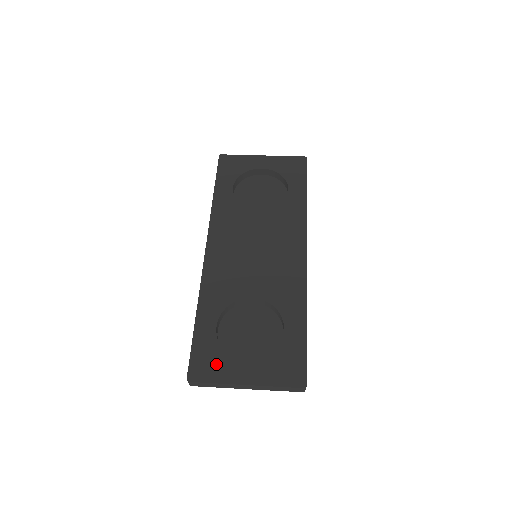
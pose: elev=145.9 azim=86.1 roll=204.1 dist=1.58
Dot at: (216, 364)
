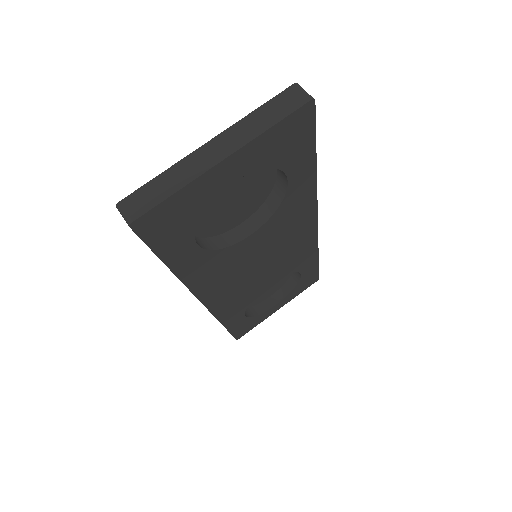
Dot at: (254, 322)
